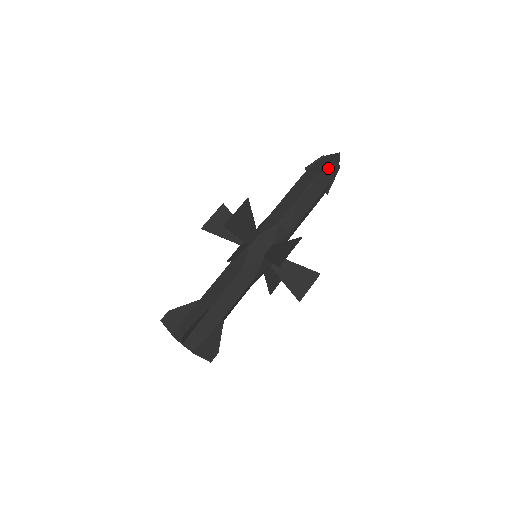
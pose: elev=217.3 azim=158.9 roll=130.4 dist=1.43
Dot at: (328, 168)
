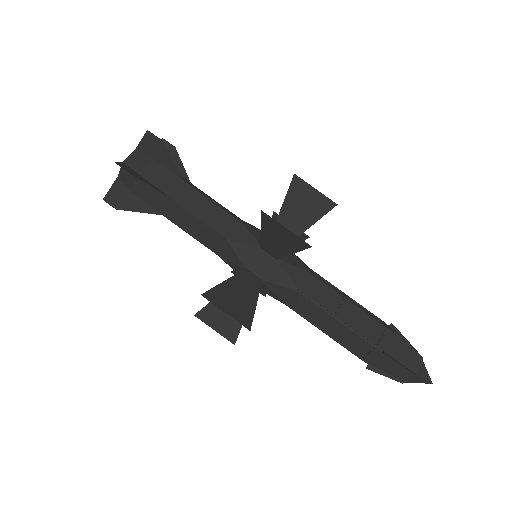
Dot at: (407, 351)
